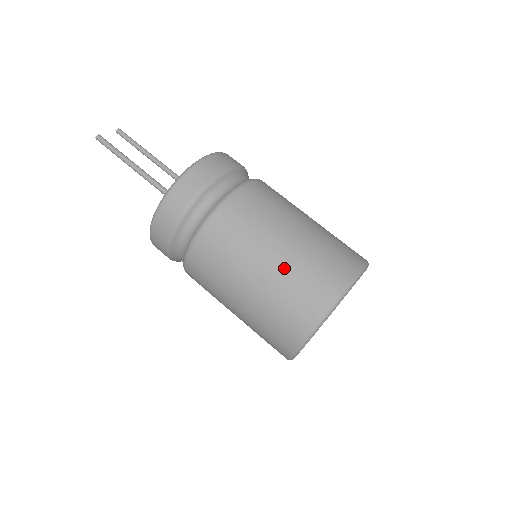
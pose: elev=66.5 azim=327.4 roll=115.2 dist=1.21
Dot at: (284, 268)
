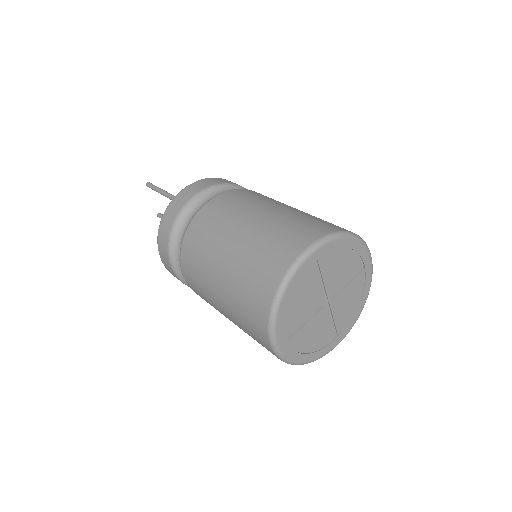
Dot at: (288, 213)
